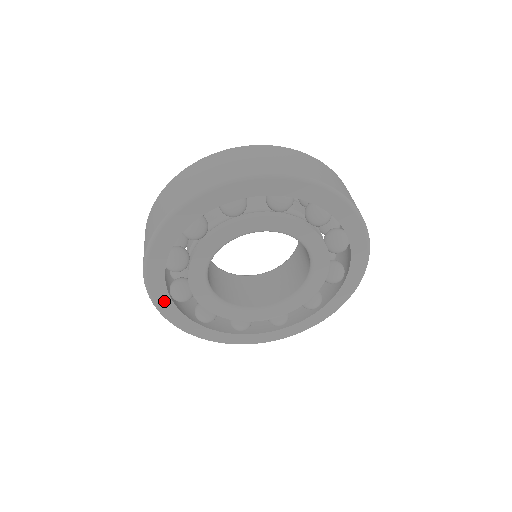
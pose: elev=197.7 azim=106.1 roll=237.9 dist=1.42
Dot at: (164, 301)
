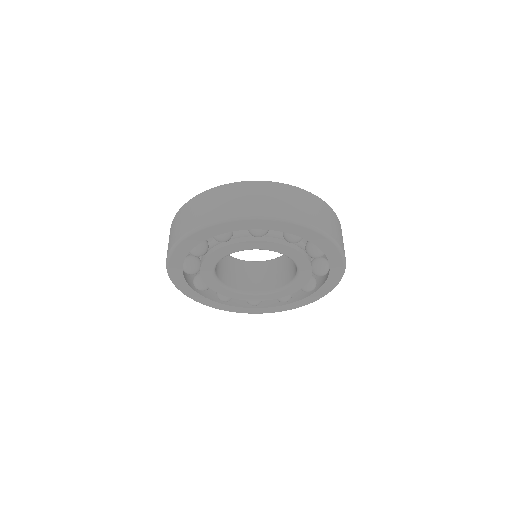
Dot at: (176, 271)
